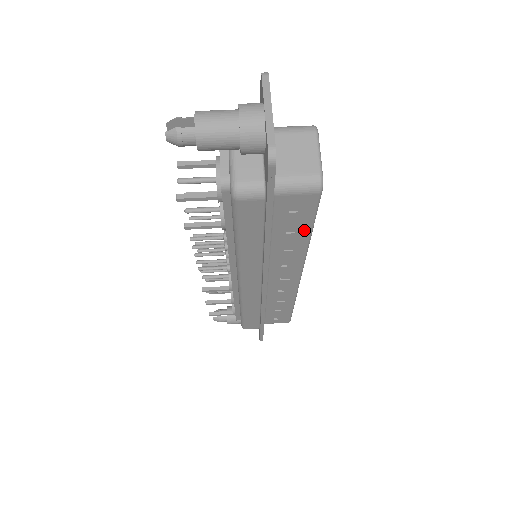
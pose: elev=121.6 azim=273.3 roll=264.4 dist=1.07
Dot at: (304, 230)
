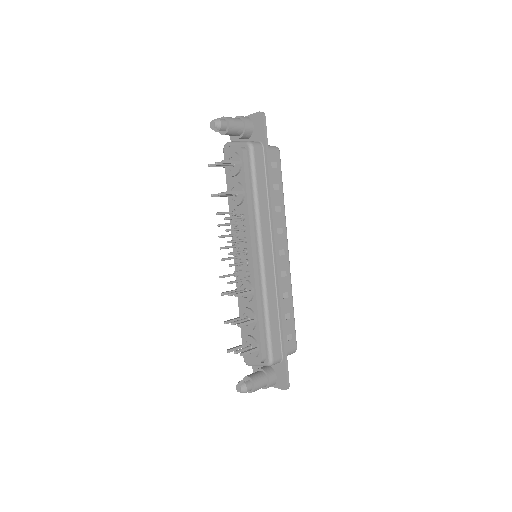
Dot at: (280, 187)
